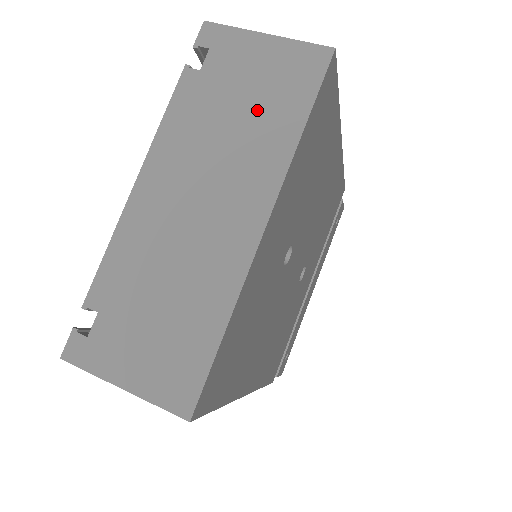
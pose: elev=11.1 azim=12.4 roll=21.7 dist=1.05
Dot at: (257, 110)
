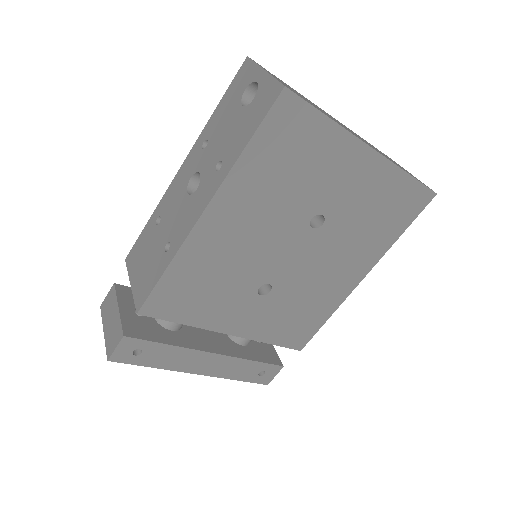
Dot at: (394, 162)
